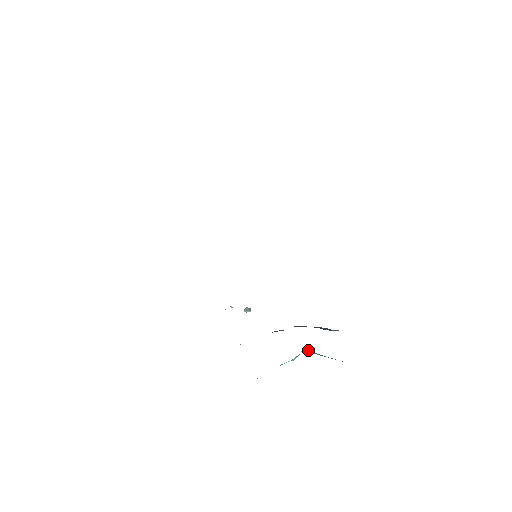
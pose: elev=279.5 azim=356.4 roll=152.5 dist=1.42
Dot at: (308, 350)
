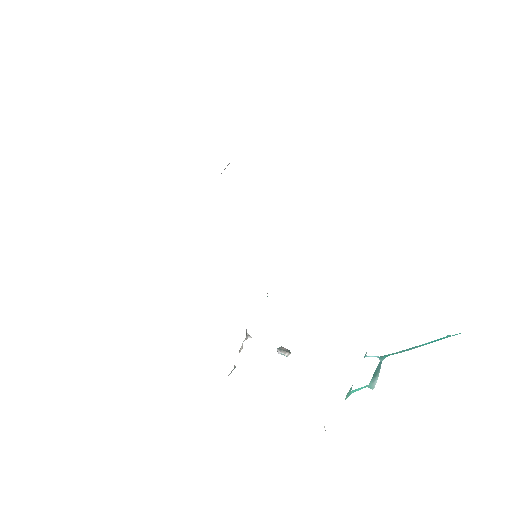
Dot at: (384, 356)
